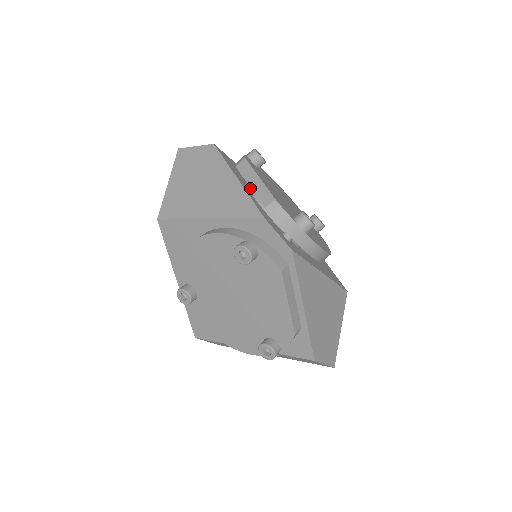
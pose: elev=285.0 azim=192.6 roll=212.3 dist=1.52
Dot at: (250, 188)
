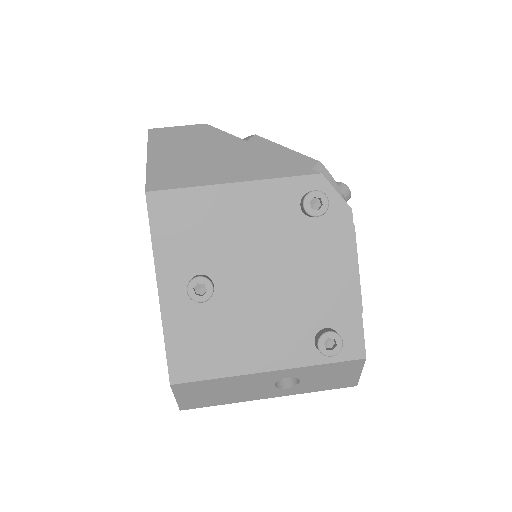
Dot at: occluded
